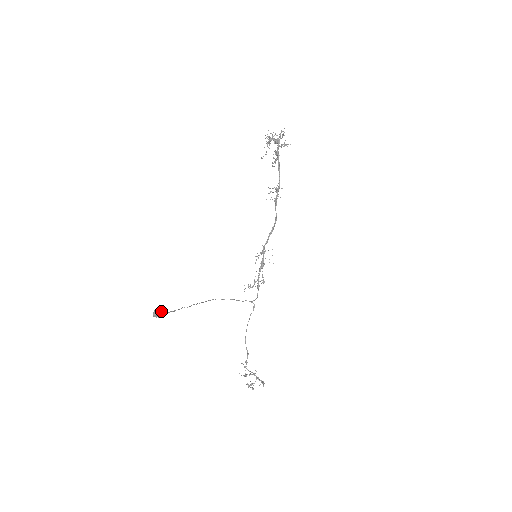
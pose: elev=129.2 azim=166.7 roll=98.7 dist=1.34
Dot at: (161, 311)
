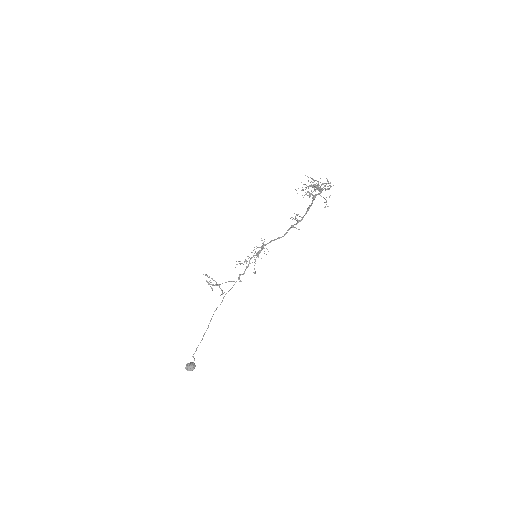
Dot at: occluded
